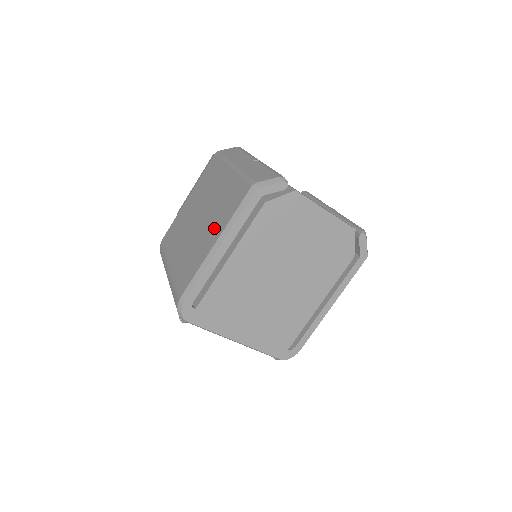
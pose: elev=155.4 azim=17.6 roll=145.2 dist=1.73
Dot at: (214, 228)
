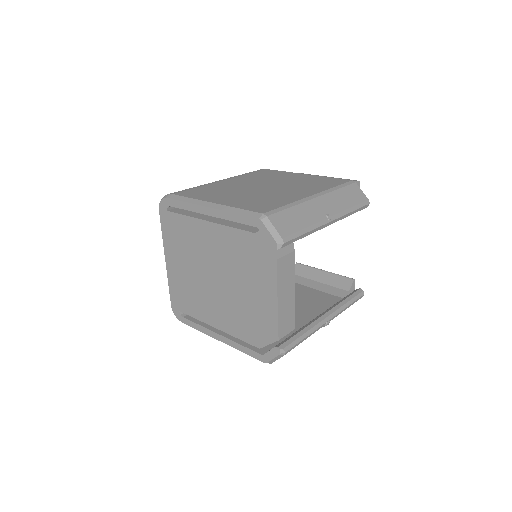
Dot at: (234, 198)
